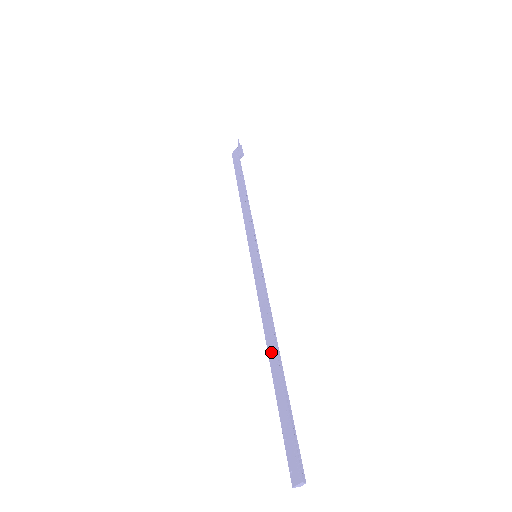
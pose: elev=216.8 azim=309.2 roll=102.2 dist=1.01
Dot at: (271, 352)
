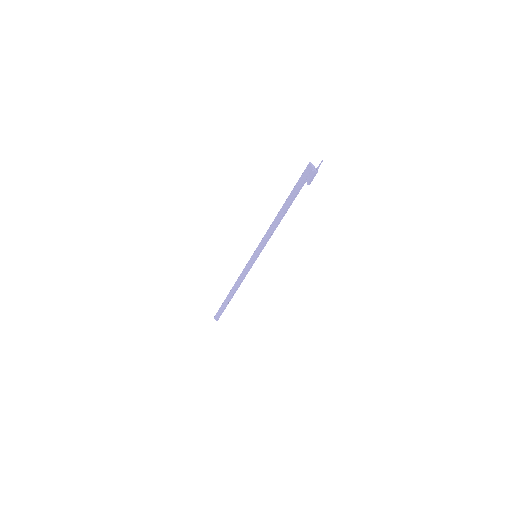
Dot at: (232, 292)
